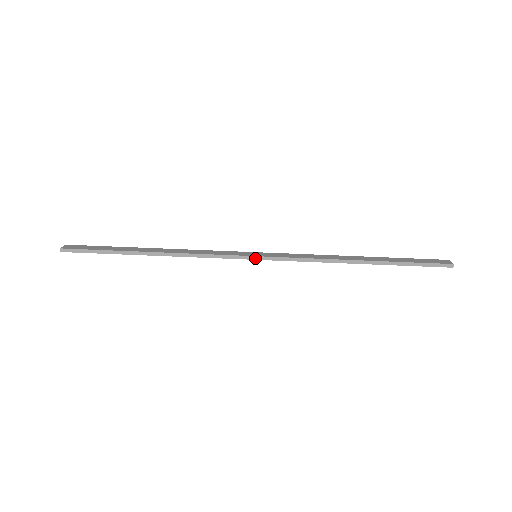
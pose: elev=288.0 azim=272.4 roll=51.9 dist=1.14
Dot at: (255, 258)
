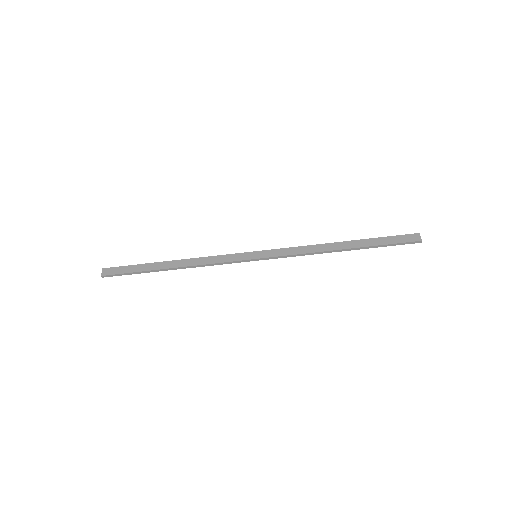
Dot at: (255, 260)
